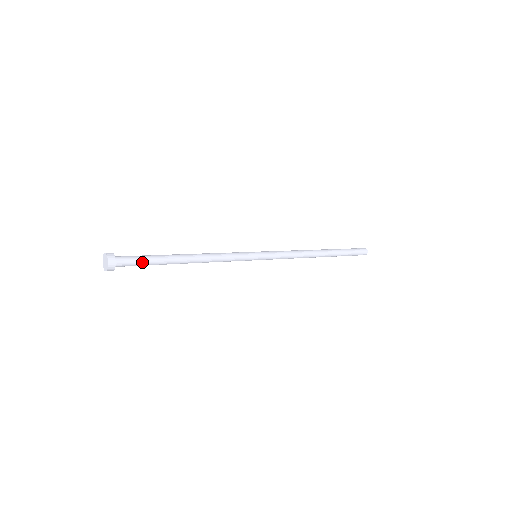
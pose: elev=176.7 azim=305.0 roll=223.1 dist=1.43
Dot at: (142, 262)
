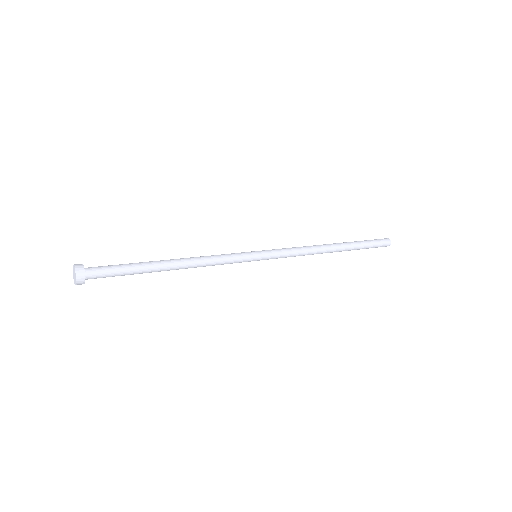
Dot at: (118, 275)
